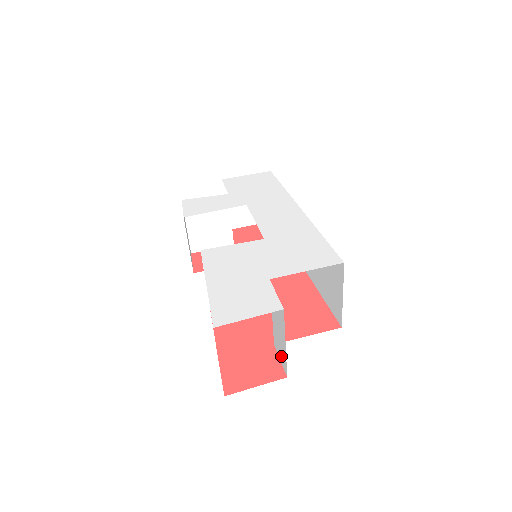
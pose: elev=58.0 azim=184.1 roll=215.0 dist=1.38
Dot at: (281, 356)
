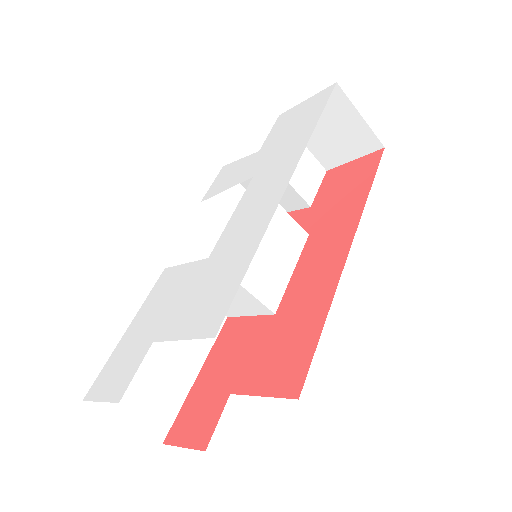
Dot at: occluded
